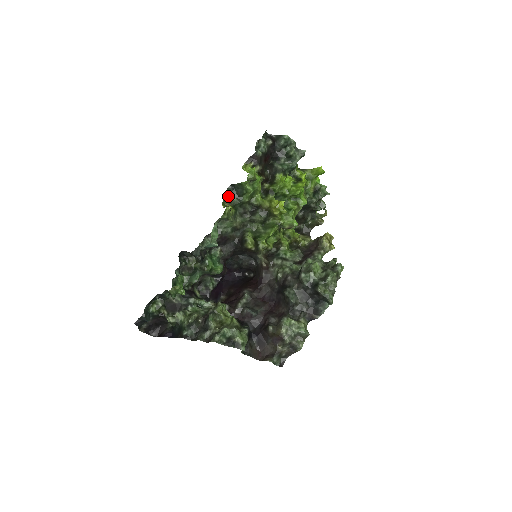
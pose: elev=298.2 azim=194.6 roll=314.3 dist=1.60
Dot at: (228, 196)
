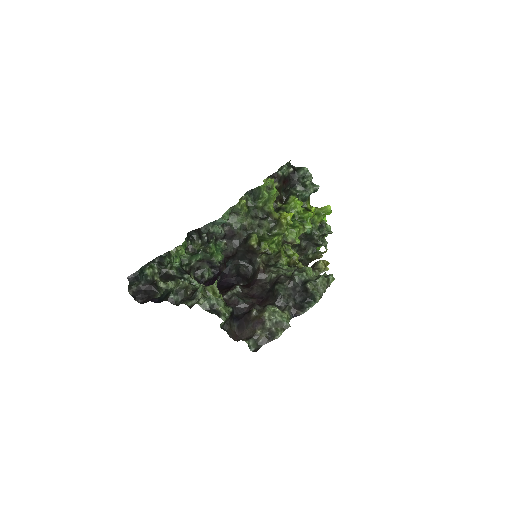
Dot at: (245, 196)
